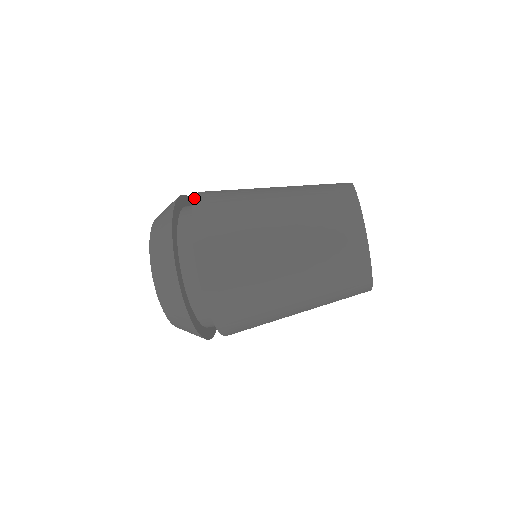
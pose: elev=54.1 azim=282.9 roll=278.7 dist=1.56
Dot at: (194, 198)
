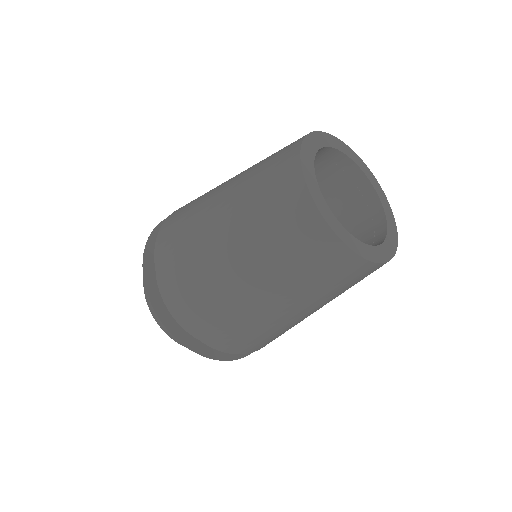
Dot at: (159, 285)
